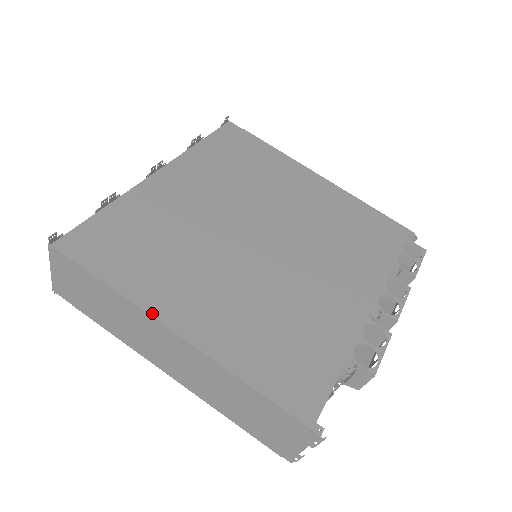
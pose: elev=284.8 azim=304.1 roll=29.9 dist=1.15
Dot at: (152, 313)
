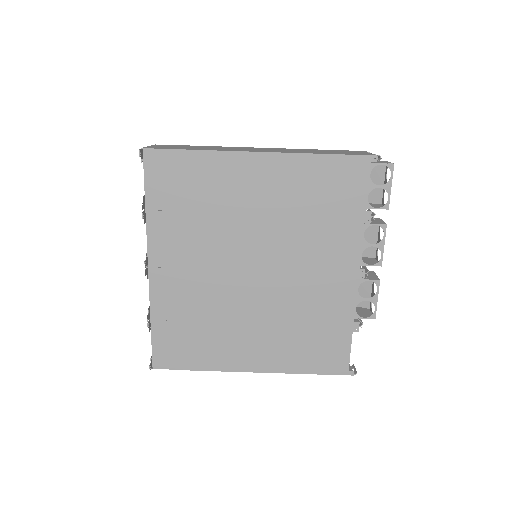
Dot at: (232, 370)
